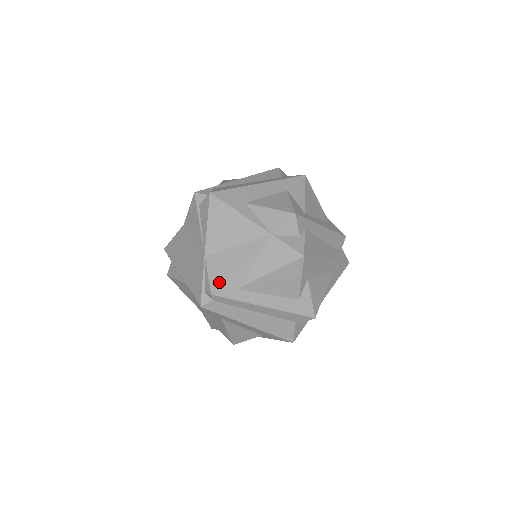
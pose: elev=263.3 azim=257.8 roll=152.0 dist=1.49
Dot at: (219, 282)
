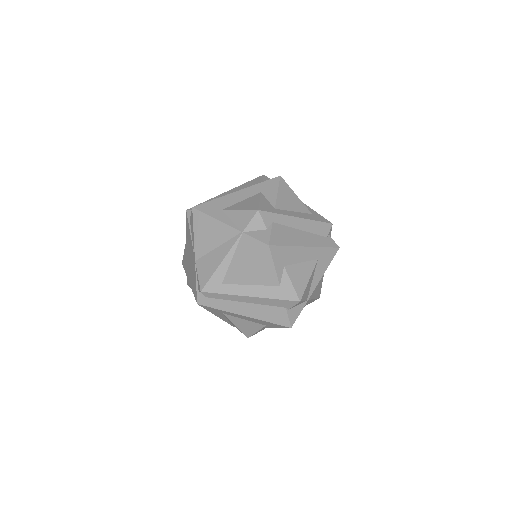
Dot at: (206, 280)
